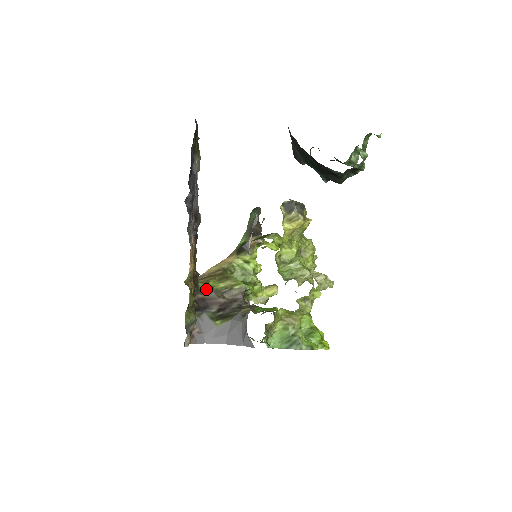
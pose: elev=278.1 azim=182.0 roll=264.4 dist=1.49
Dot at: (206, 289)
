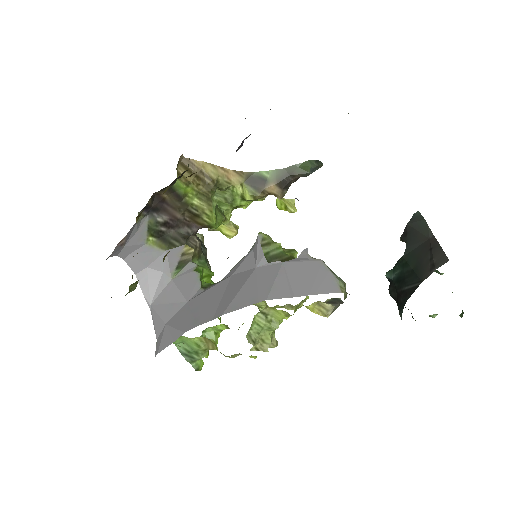
Dot at: (177, 192)
